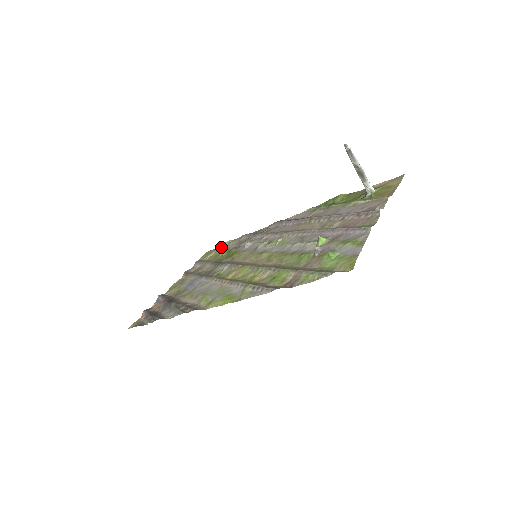
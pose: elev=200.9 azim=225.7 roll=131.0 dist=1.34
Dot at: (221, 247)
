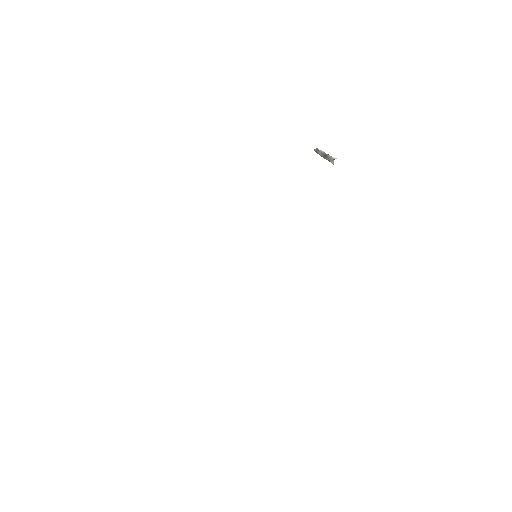
Dot at: occluded
